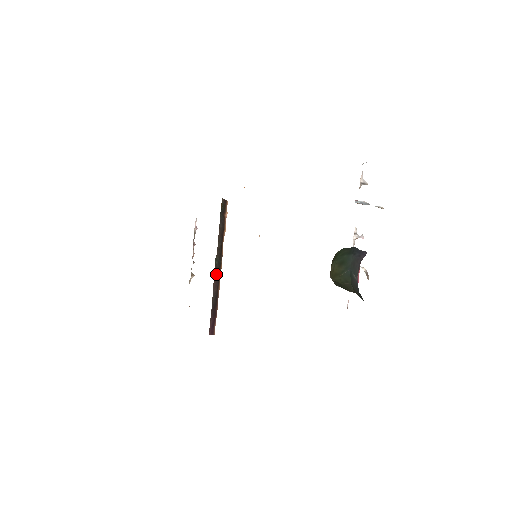
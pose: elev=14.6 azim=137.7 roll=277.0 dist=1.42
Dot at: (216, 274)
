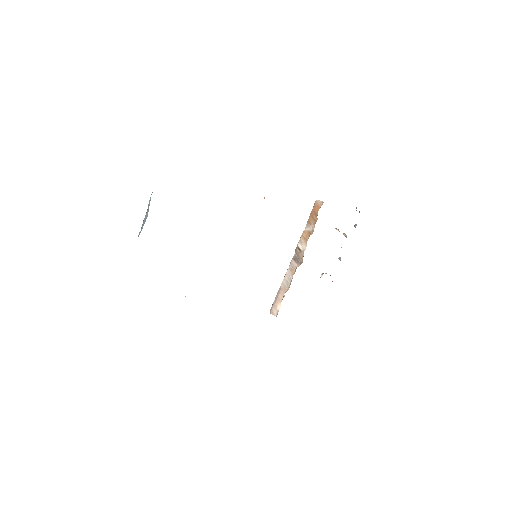
Dot at: occluded
